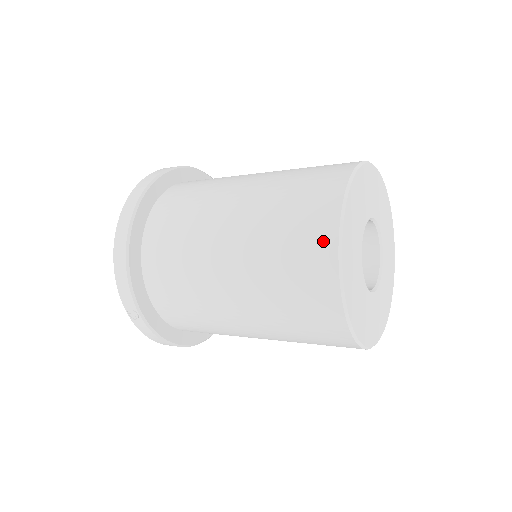
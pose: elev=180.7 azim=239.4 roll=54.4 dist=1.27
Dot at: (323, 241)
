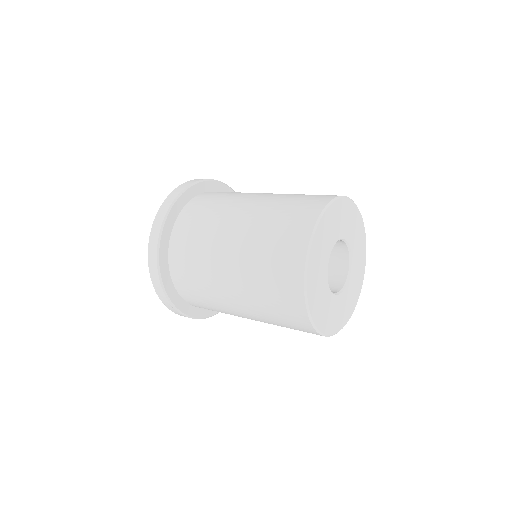
Dot at: (294, 278)
